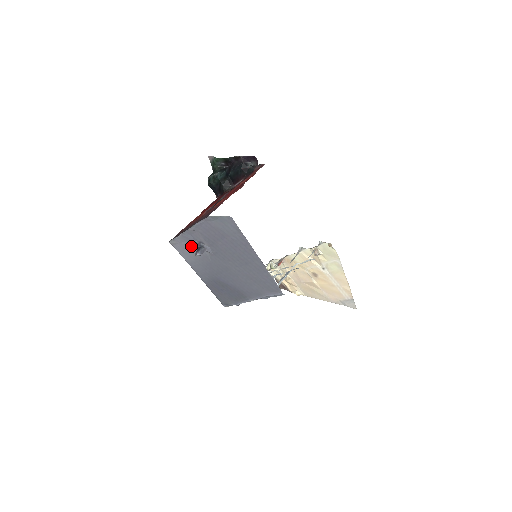
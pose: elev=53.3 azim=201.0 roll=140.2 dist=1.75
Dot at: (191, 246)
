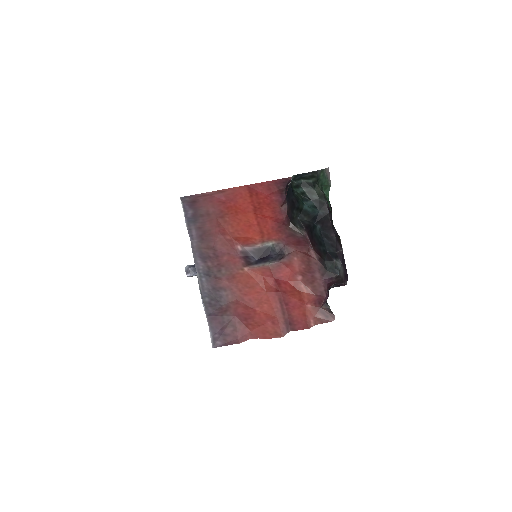
Dot at: occluded
